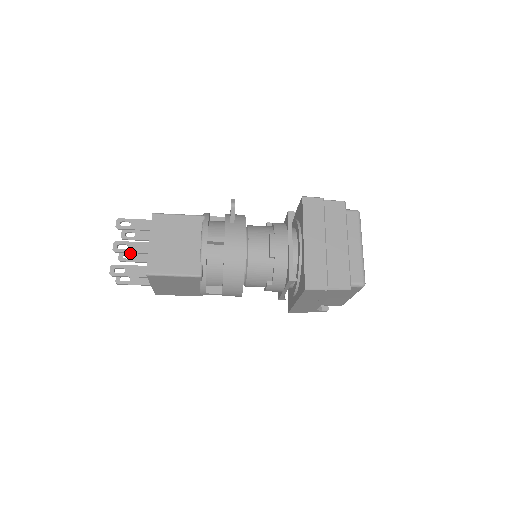
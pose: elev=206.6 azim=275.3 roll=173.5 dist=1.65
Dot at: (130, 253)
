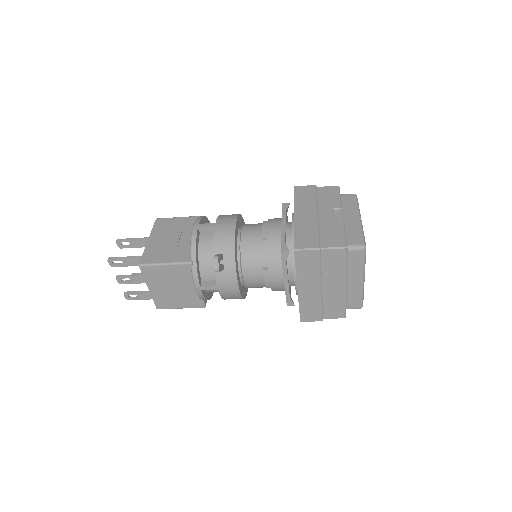
Dot at: occluded
